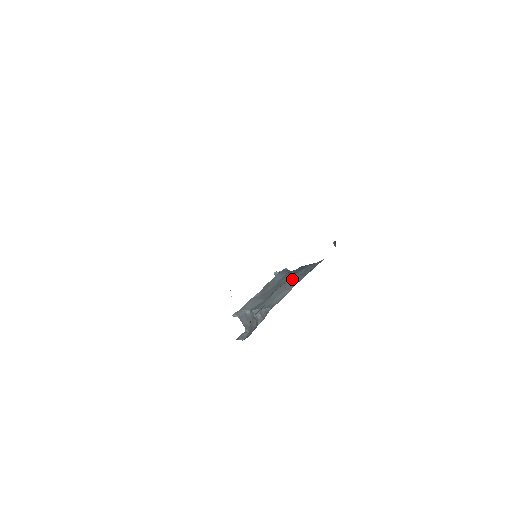
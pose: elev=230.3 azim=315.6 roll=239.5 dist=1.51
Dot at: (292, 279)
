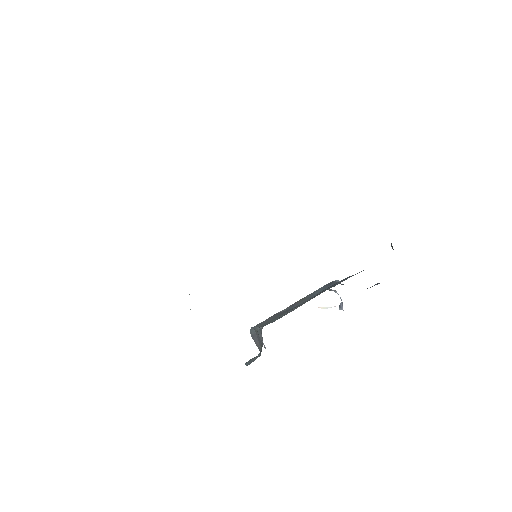
Dot at: occluded
